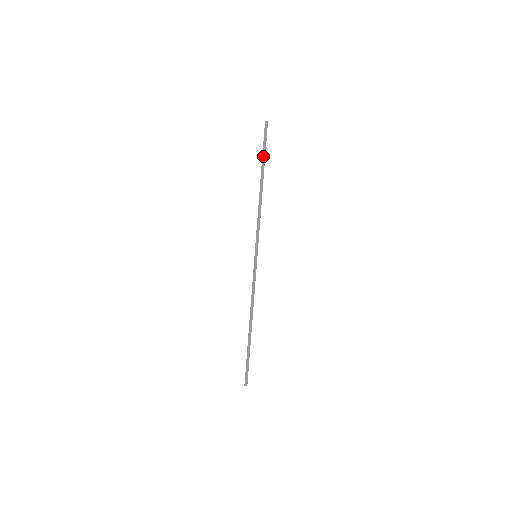
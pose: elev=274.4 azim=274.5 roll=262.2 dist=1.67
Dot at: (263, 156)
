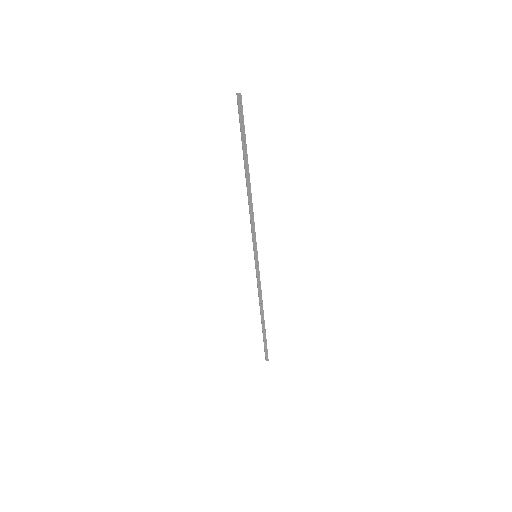
Dot at: (243, 143)
